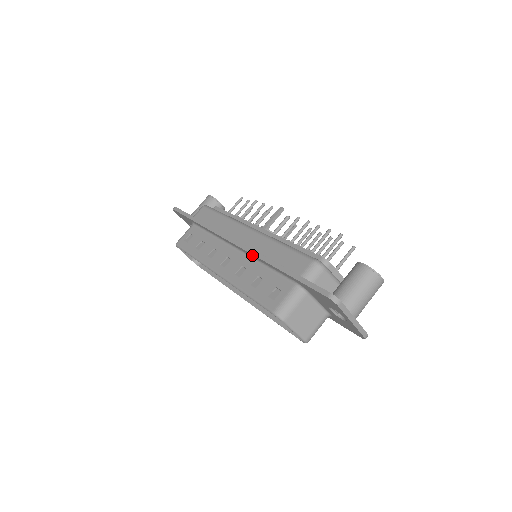
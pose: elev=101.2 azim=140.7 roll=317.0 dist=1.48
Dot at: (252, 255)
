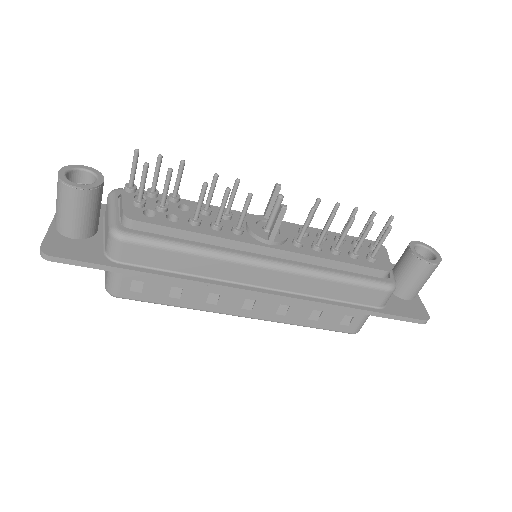
Dot at: (300, 301)
